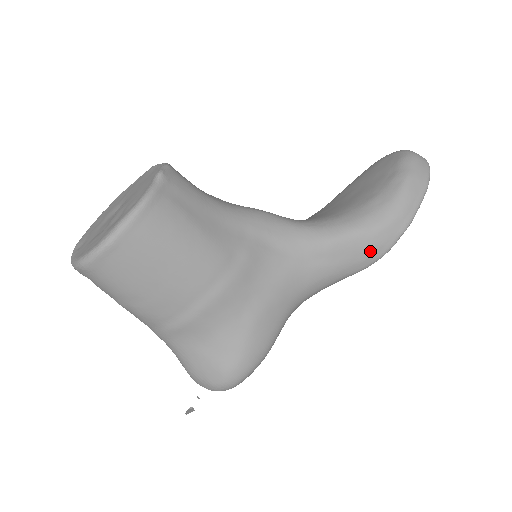
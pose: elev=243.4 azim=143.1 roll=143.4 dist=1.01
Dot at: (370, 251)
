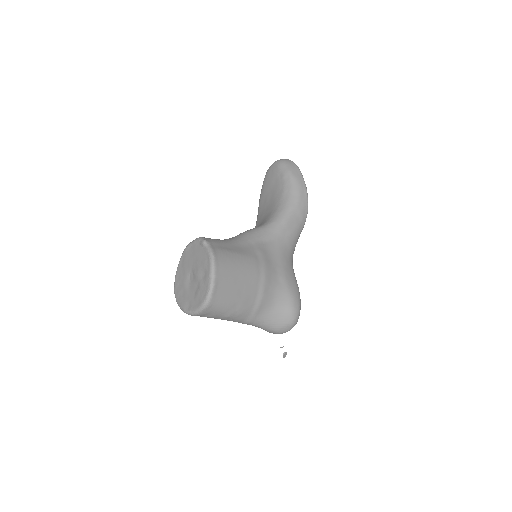
Dot at: (302, 214)
